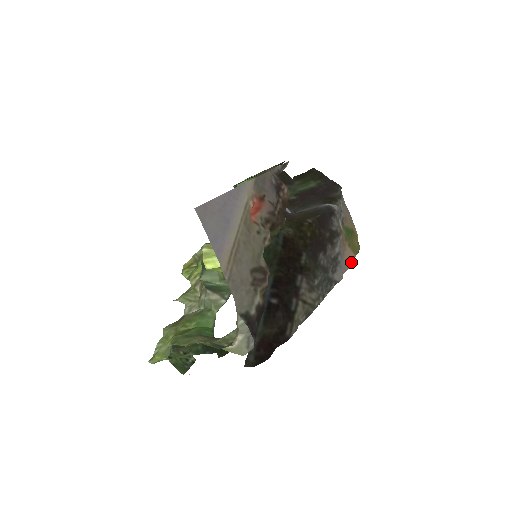
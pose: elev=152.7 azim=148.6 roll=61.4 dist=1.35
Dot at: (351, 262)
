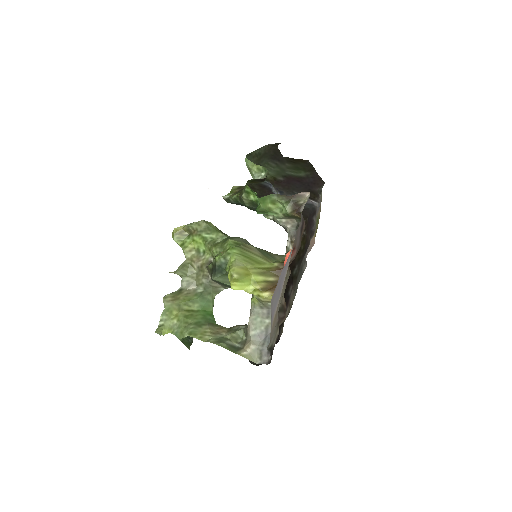
Dot at: (312, 246)
